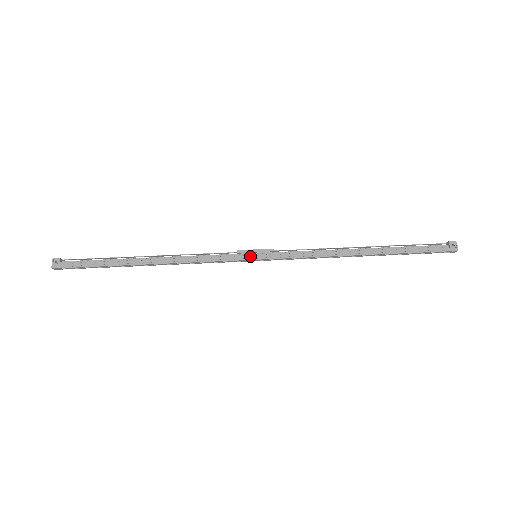
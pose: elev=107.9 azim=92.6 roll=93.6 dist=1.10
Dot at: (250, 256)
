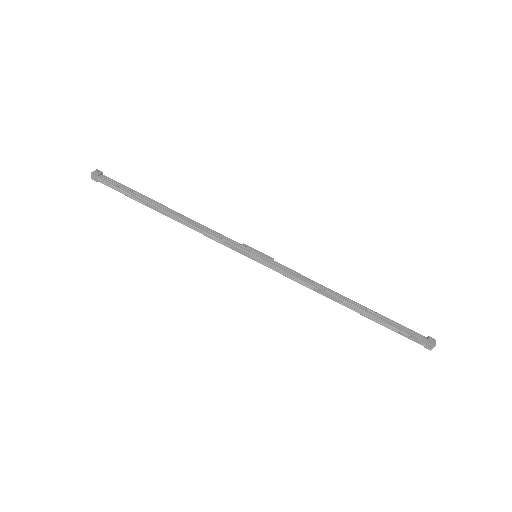
Dot at: (252, 252)
